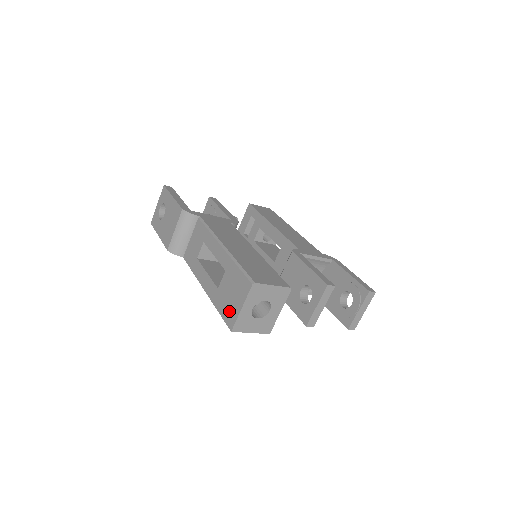
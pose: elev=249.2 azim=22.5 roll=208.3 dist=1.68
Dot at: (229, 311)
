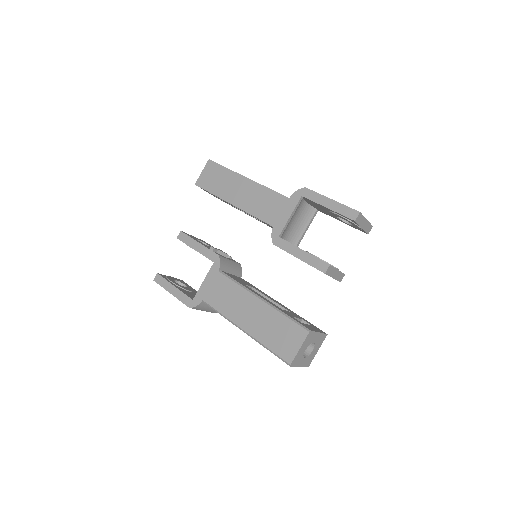
Dot at: occluded
